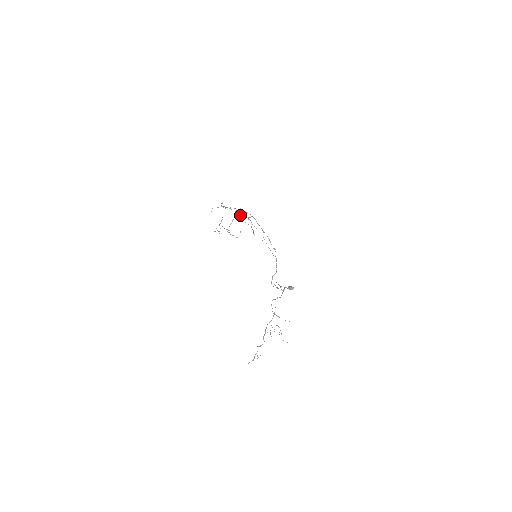
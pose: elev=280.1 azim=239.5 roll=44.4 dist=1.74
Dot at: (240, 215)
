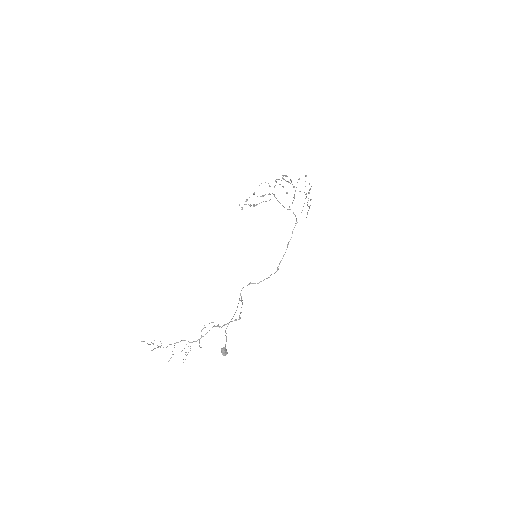
Dot at: occluded
